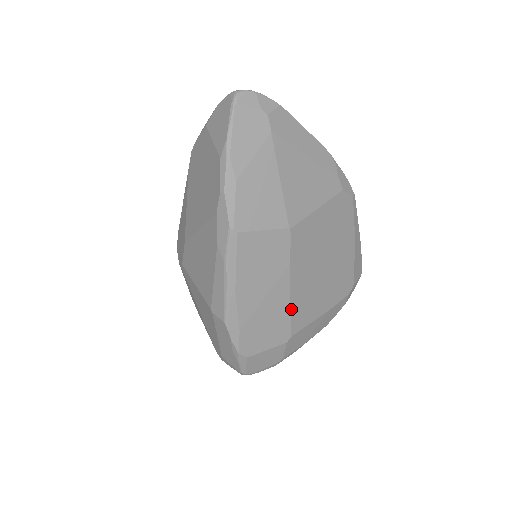
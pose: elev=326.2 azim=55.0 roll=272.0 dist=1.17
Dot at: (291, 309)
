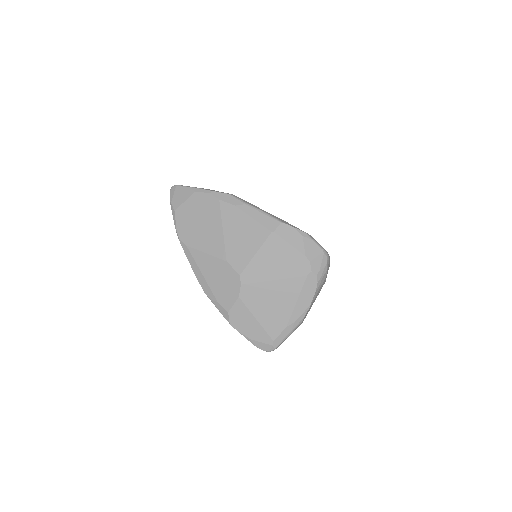
Dot at: occluded
